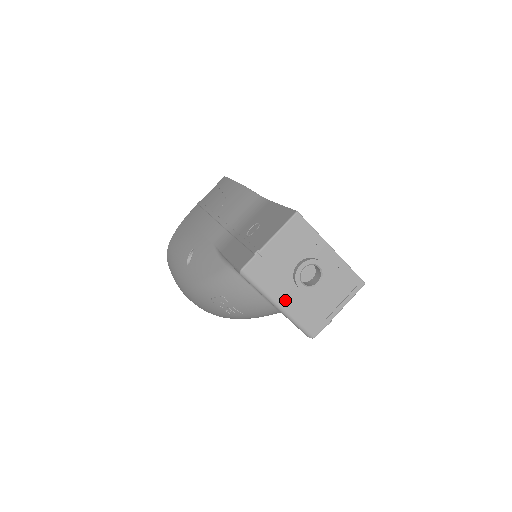
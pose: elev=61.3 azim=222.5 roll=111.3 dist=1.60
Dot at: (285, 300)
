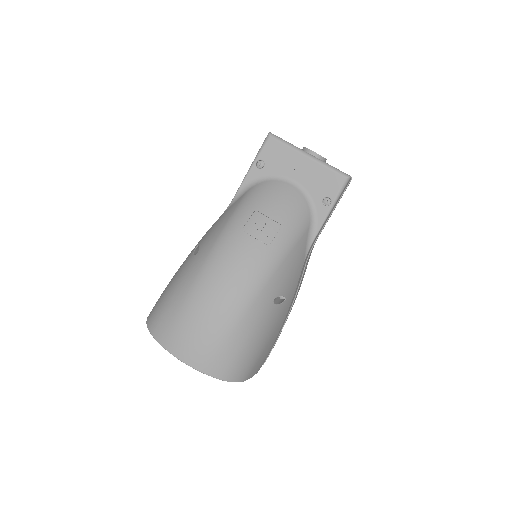
Dot at: occluded
